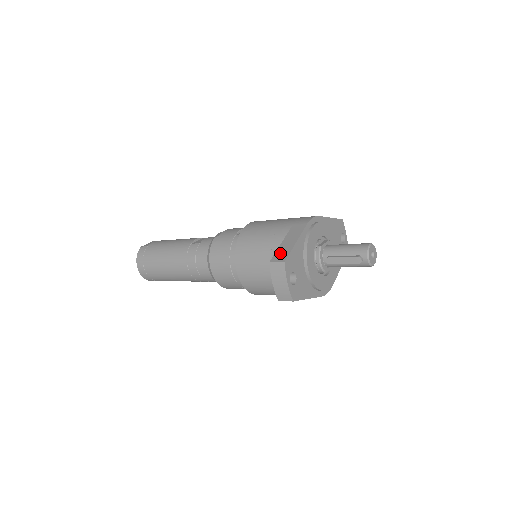
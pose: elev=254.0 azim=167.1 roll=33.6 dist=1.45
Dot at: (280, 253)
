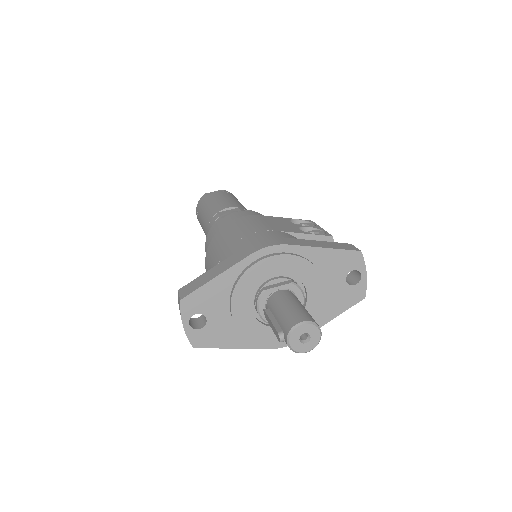
Dot at: (193, 284)
